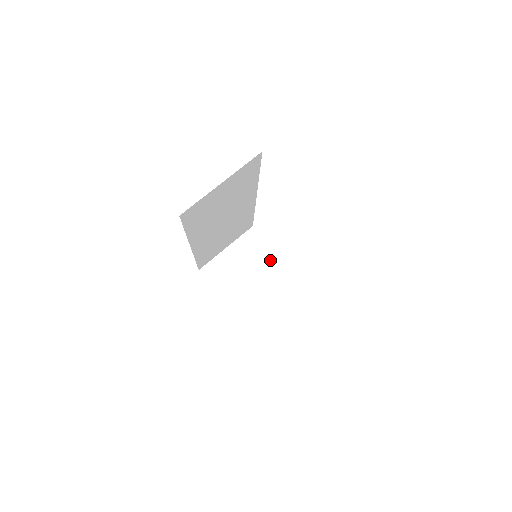
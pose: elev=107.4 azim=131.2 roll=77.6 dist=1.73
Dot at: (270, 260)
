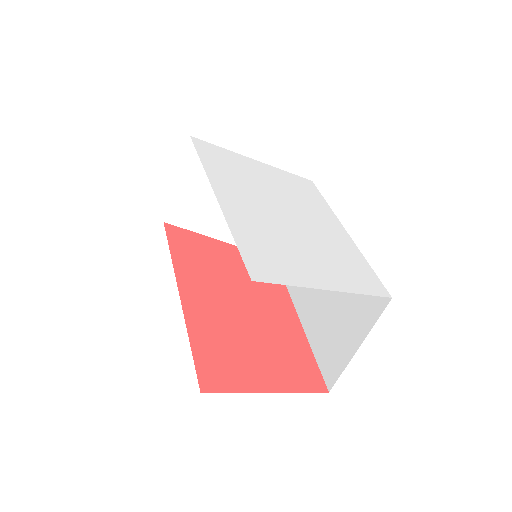
Dot at: occluded
